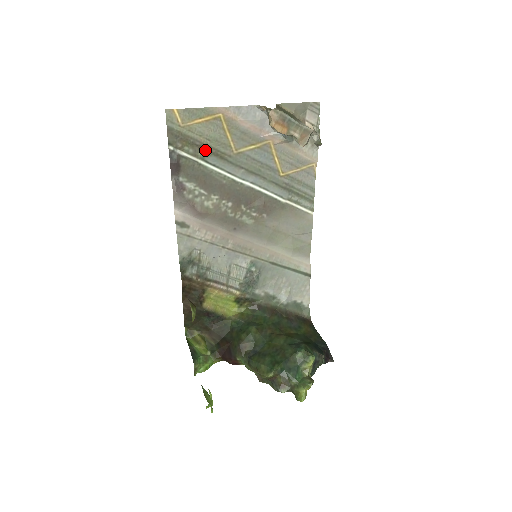
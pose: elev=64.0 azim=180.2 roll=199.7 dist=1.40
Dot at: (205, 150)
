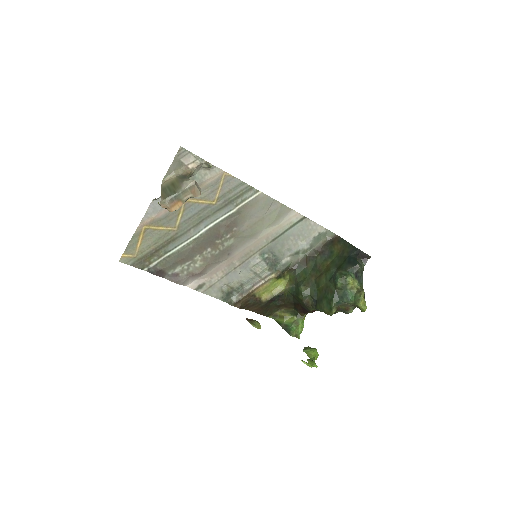
Dot at: (161, 249)
